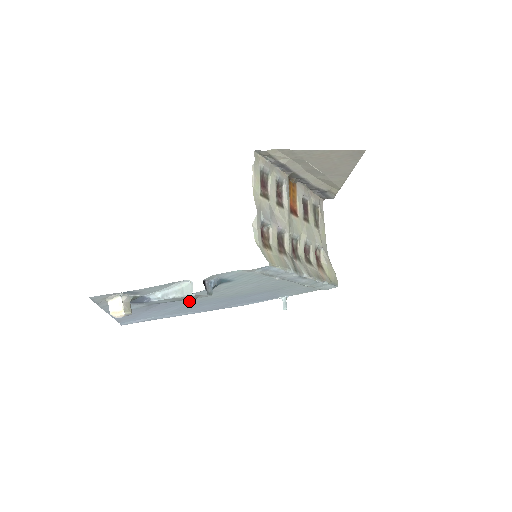
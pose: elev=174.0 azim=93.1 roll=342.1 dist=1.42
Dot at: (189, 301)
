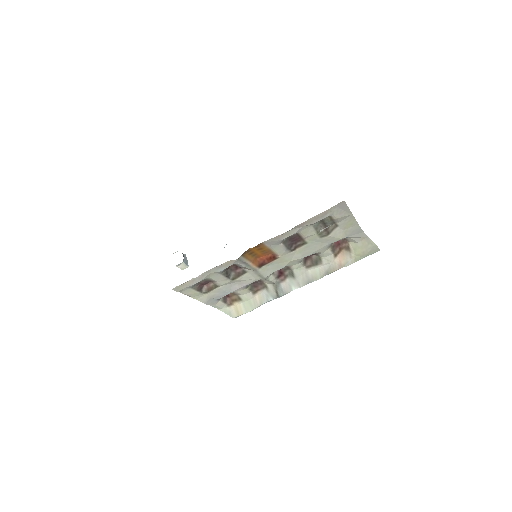
Dot at: occluded
